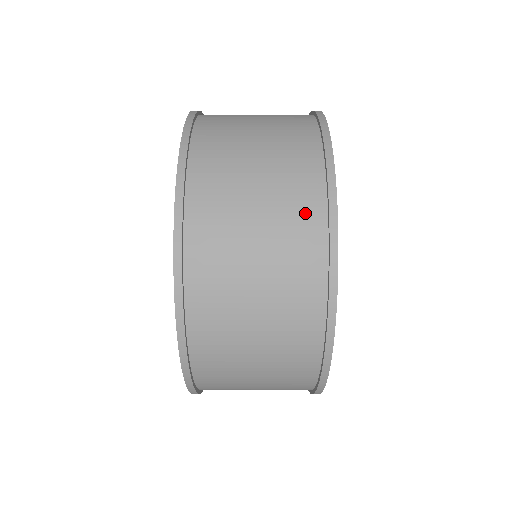
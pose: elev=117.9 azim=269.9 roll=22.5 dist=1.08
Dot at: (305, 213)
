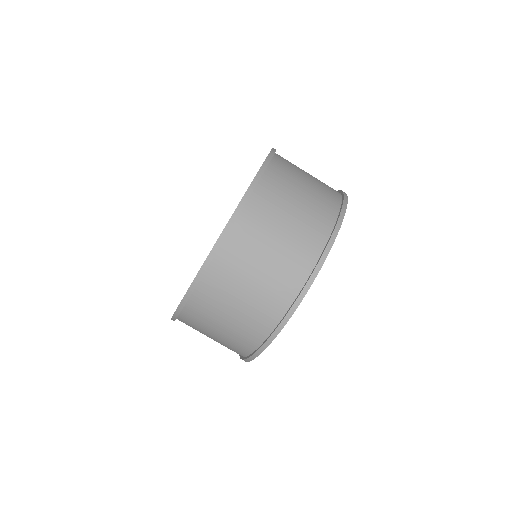
Dot at: (291, 279)
